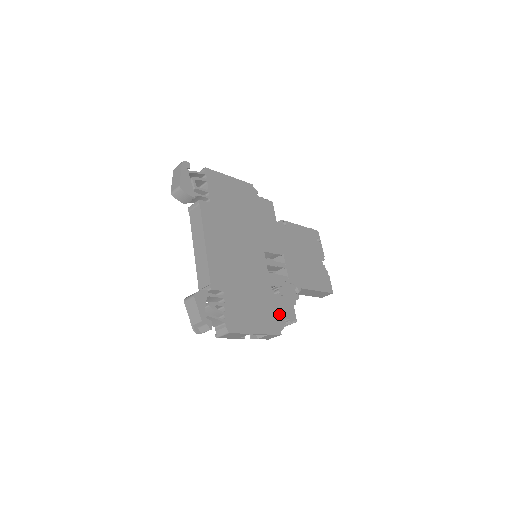
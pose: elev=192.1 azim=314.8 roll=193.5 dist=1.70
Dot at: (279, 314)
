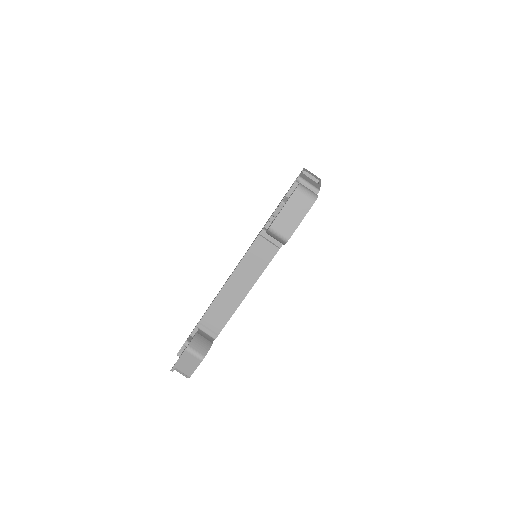
Dot at: occluded
